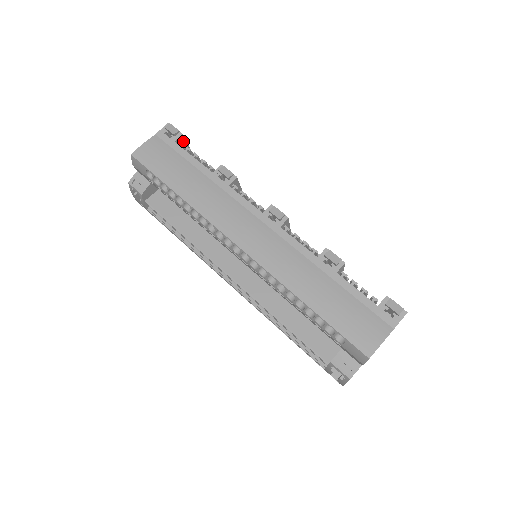
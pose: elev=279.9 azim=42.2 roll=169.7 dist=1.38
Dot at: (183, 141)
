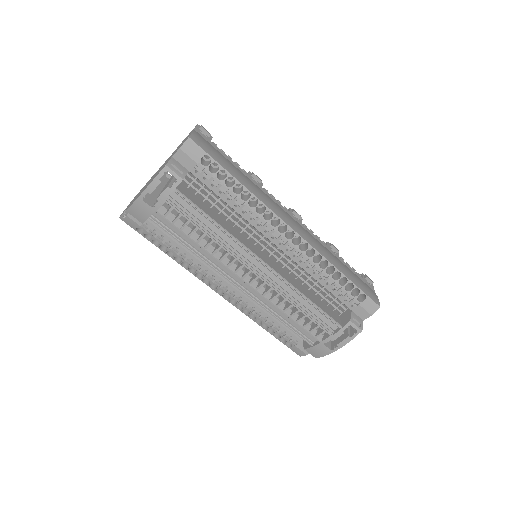
Dot at: occluded
